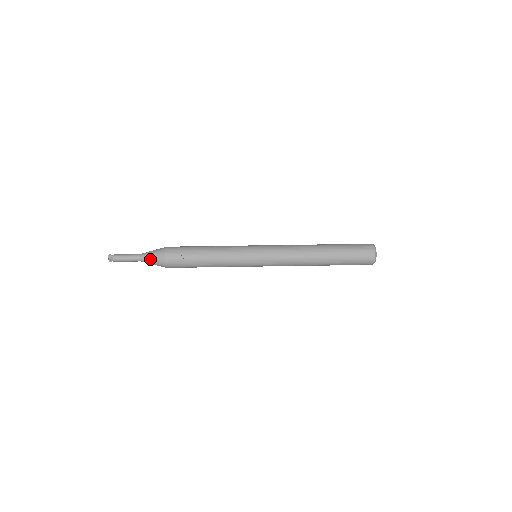
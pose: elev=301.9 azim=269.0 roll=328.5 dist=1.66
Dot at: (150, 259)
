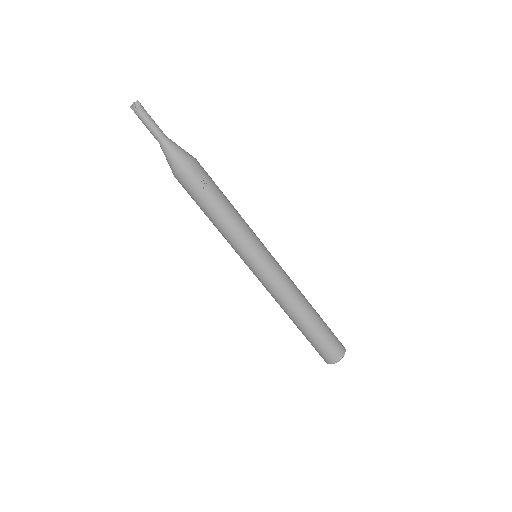
Dot at: (172, 151)
